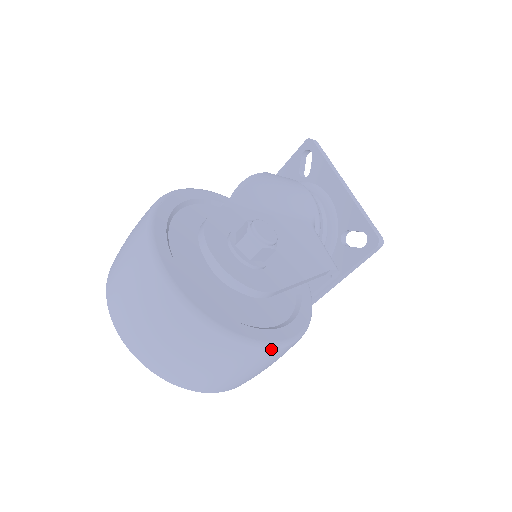
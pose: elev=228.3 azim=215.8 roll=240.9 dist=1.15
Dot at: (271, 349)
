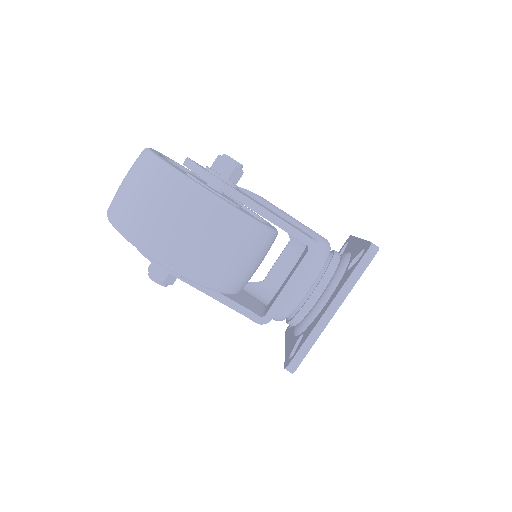
Dot at: (191, 184)
